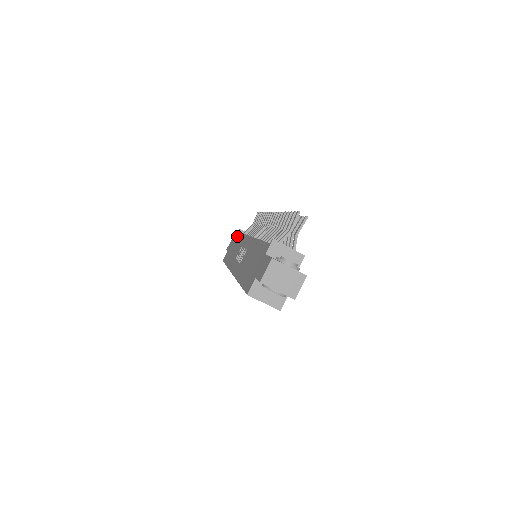
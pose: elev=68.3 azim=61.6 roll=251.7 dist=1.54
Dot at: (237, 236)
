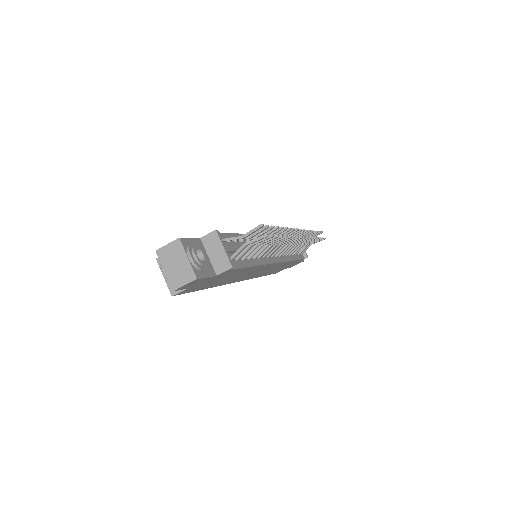
Dot at: occluded
